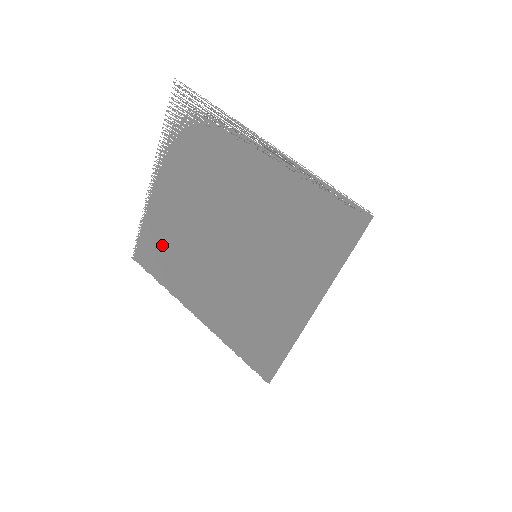
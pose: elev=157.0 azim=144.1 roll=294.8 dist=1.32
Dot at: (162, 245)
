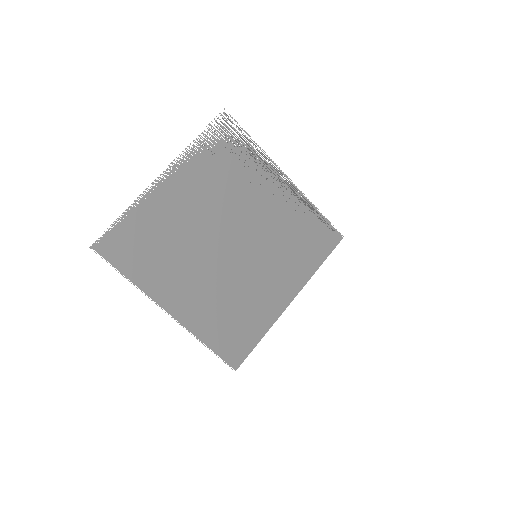
Dot at: (149, 238)
